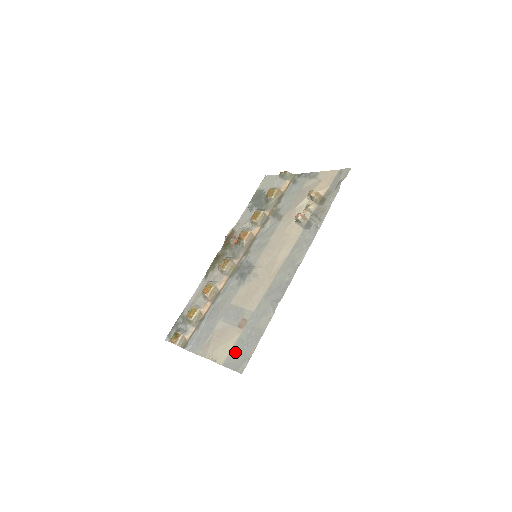
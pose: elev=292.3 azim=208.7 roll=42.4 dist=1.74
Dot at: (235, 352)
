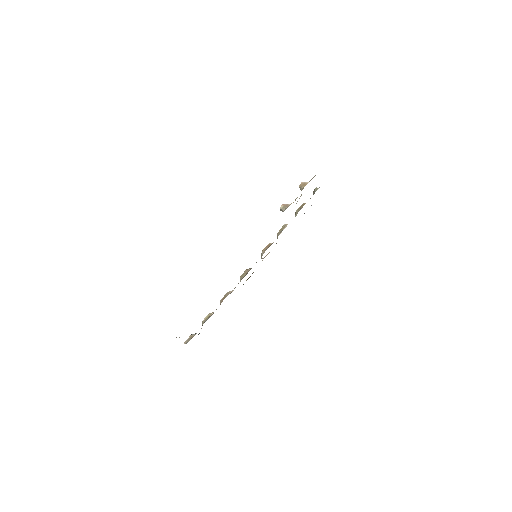
Dot at: occluded
